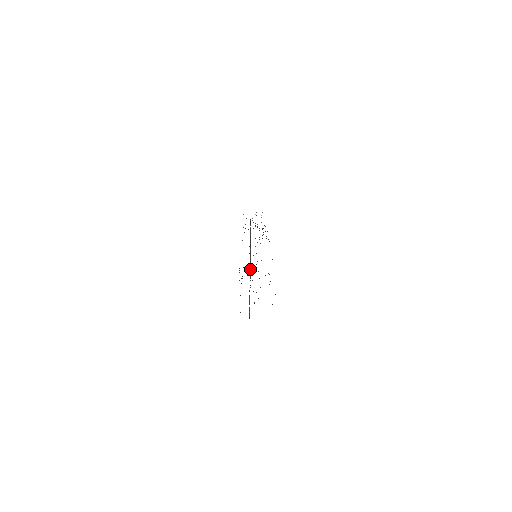
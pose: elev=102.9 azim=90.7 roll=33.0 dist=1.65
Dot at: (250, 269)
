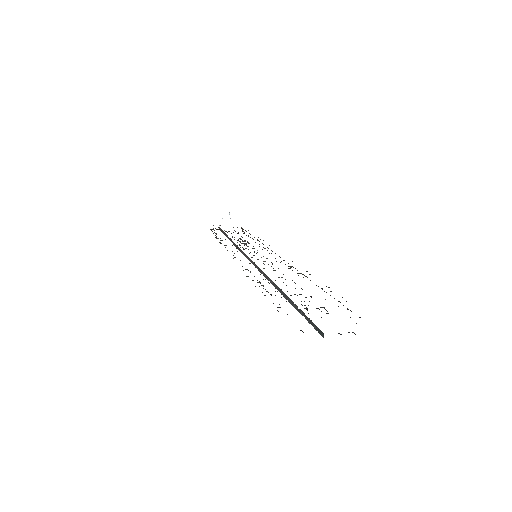
Dot at: (262, 271)
